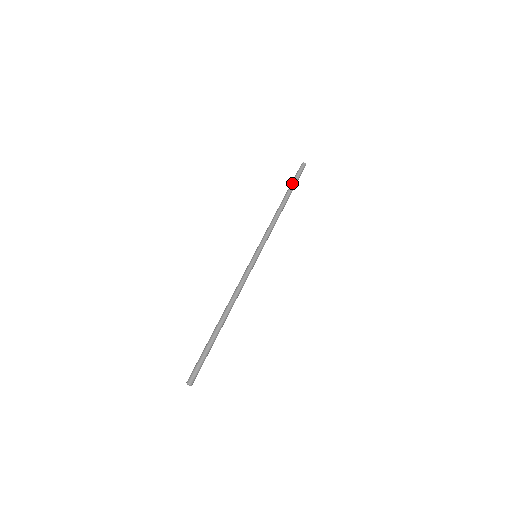
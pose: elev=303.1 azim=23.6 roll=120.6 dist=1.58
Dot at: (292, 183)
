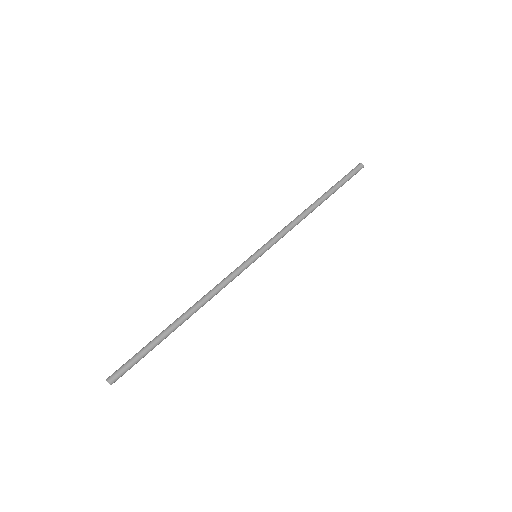
Dot at: (335, 184)
